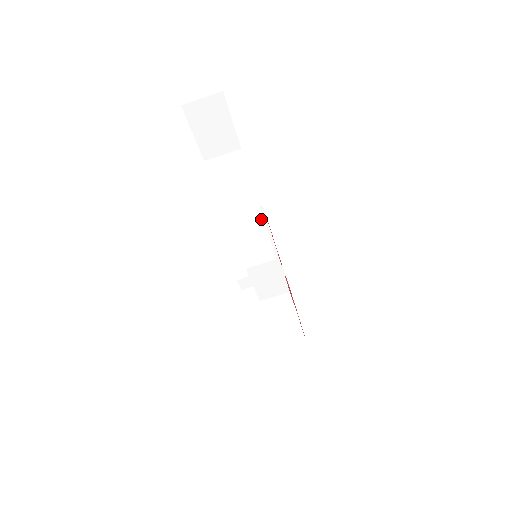
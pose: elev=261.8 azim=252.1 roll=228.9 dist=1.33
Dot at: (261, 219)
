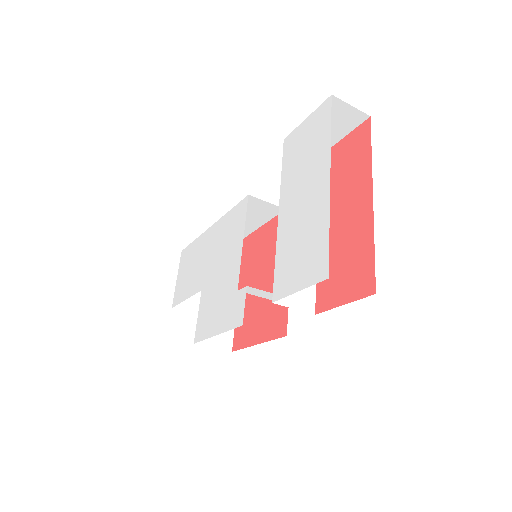
Dot at: occluded
